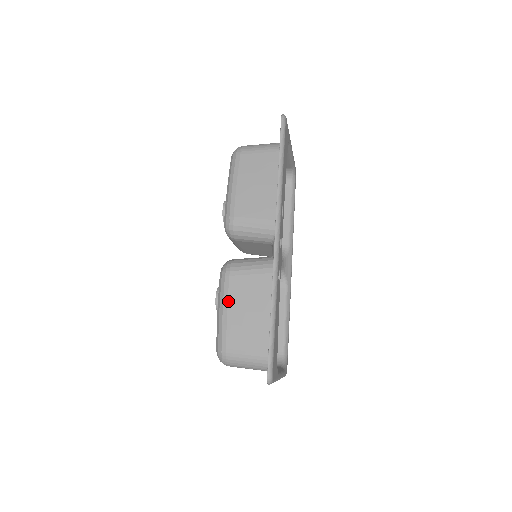
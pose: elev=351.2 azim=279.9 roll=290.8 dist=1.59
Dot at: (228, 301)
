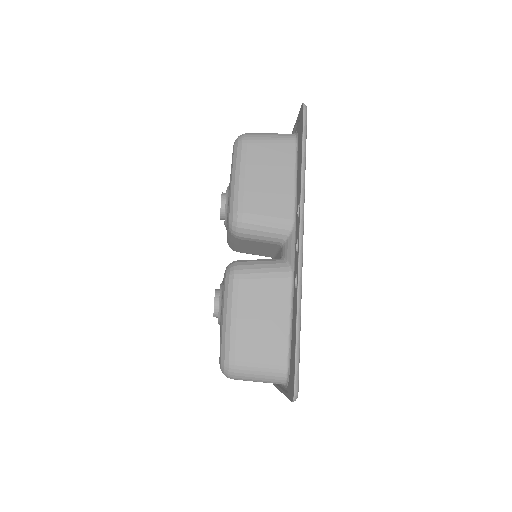
Dot at: (237, 308)
